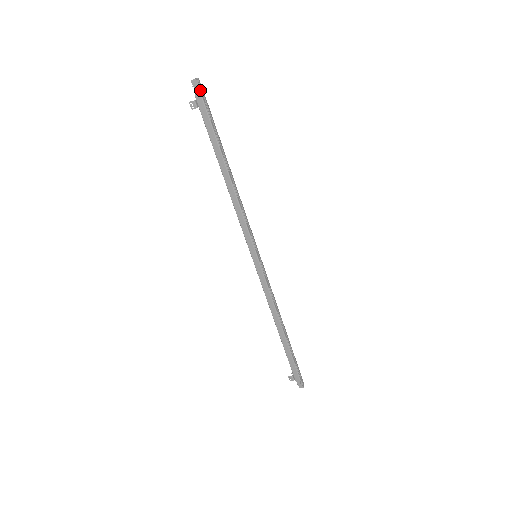
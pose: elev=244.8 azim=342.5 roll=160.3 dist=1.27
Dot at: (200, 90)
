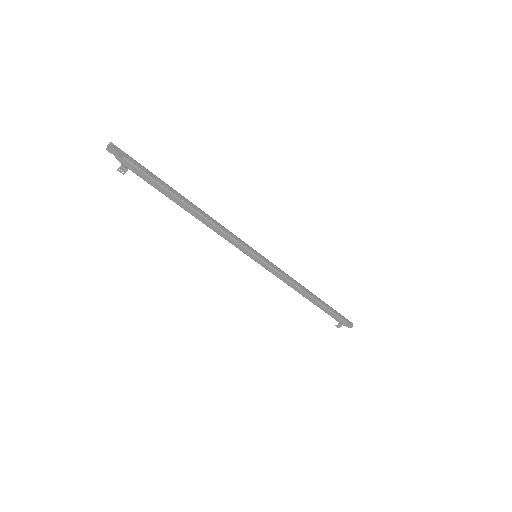
Dot at: (120, 154)
